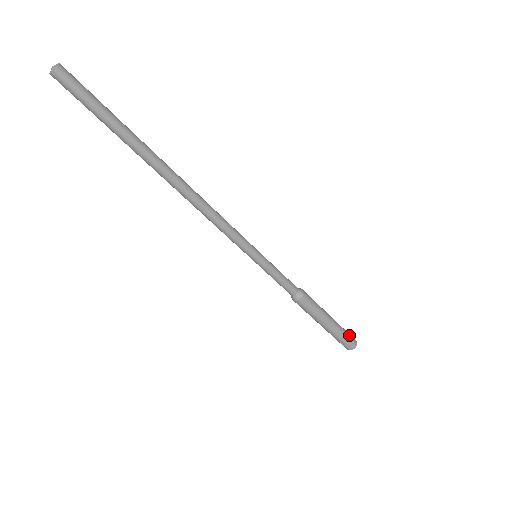
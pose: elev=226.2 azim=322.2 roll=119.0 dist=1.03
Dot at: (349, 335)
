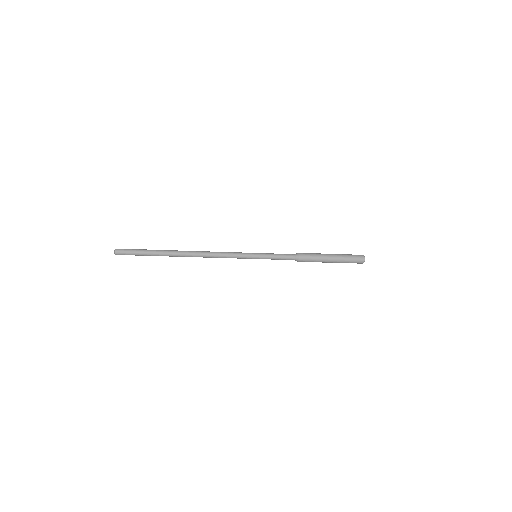
Dot at: (354, 256)
